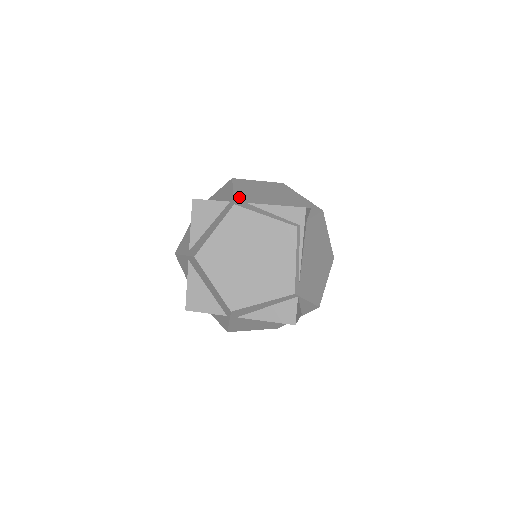
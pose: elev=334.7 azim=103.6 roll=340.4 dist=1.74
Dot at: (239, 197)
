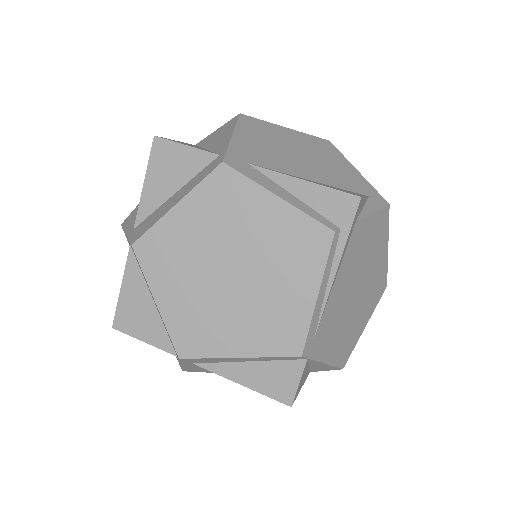
Dot at: (238, 149)
